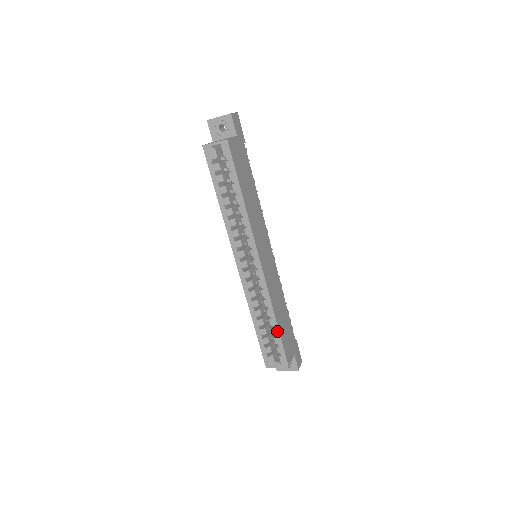
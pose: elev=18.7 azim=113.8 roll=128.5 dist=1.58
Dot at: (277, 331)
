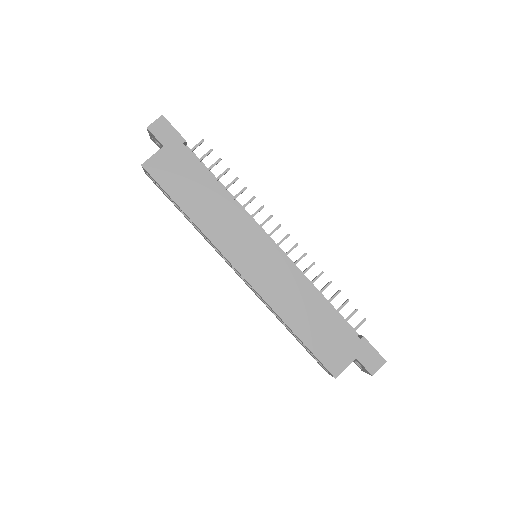
Dot at: (300, 340)
